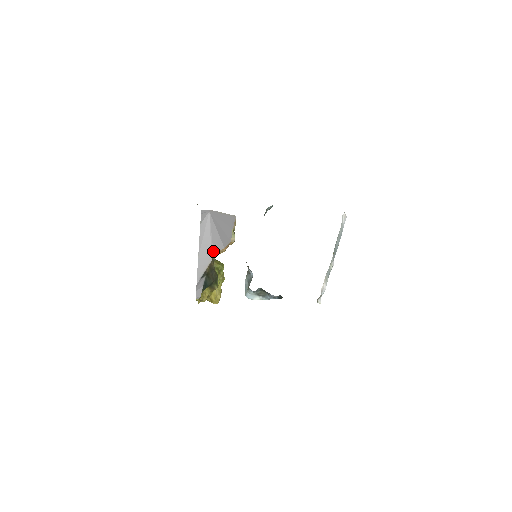
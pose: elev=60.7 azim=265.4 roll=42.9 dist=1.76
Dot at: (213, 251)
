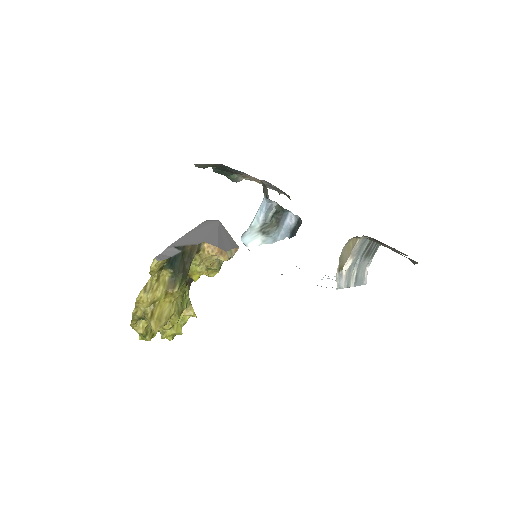
Dot at: (205, 240)
